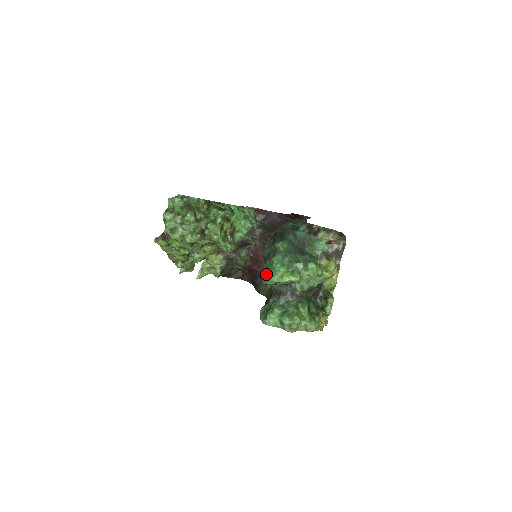
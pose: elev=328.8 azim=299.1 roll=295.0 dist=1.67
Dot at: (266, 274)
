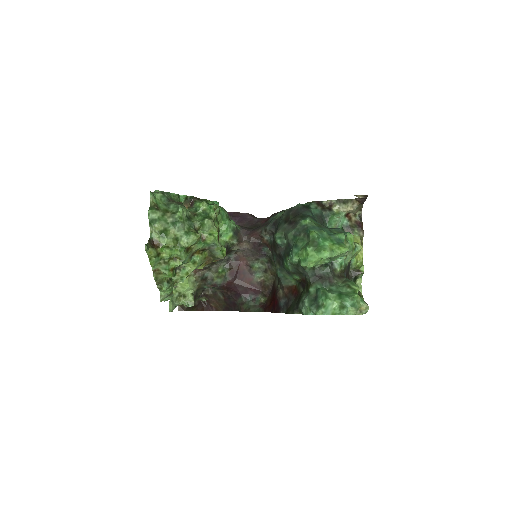
Dot at: (311, 252)
